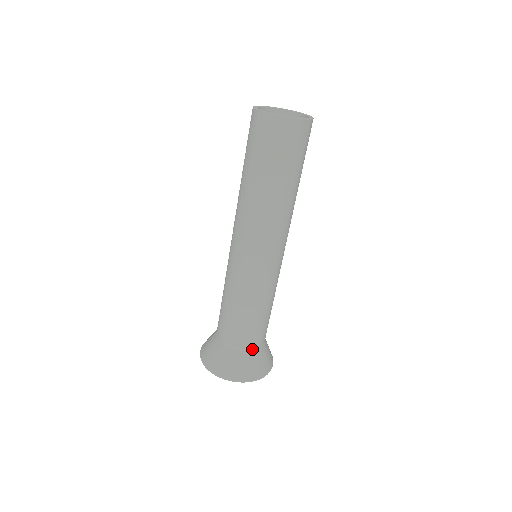
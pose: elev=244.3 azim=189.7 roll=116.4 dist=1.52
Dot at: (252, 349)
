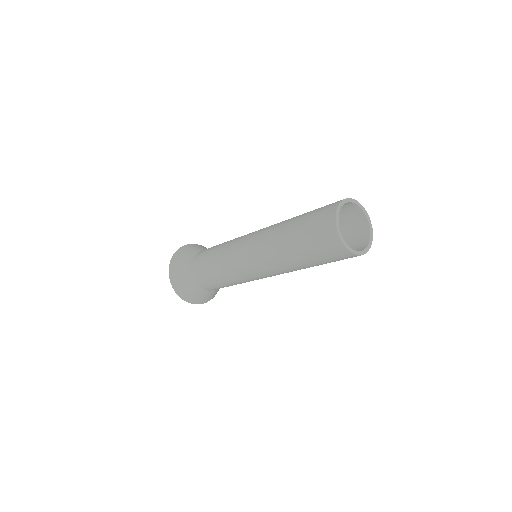
Dot at: occluded
